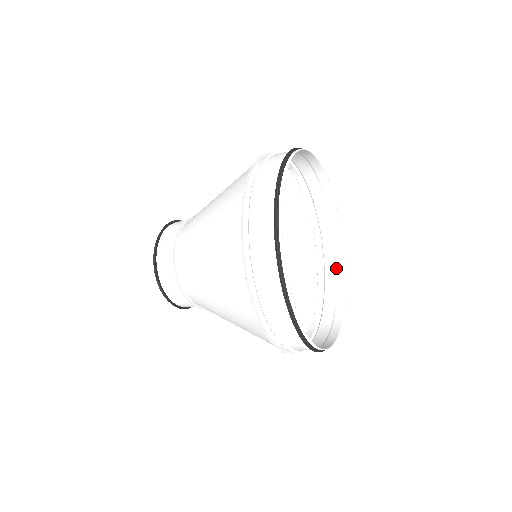
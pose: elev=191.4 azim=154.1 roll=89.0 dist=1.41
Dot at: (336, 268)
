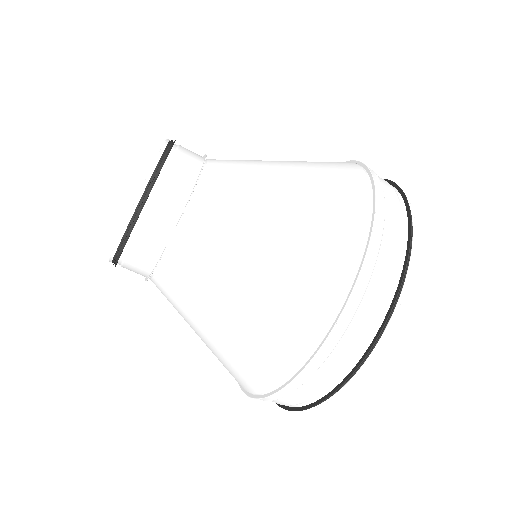
Dot at: occluded
